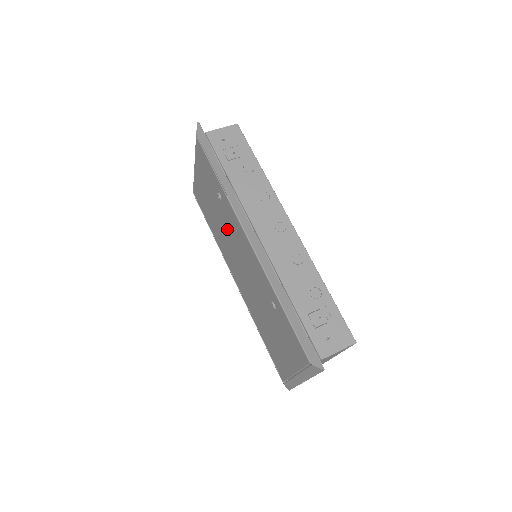
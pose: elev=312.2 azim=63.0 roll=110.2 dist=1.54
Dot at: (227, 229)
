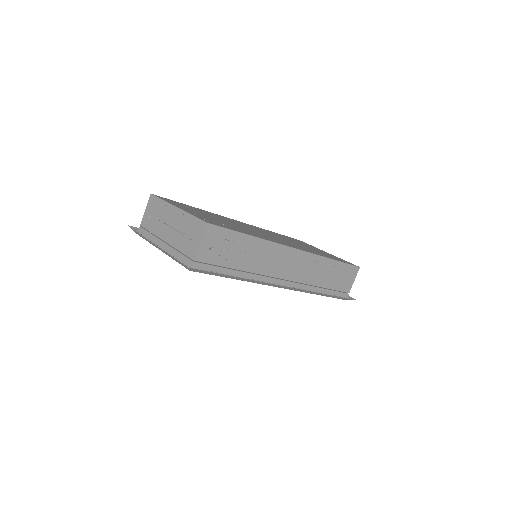
Dot at: occluded
